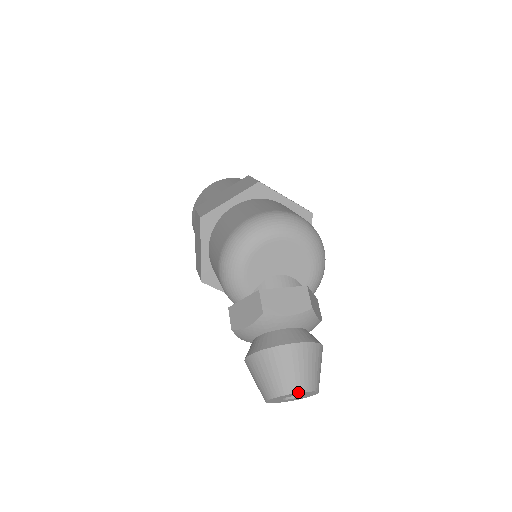
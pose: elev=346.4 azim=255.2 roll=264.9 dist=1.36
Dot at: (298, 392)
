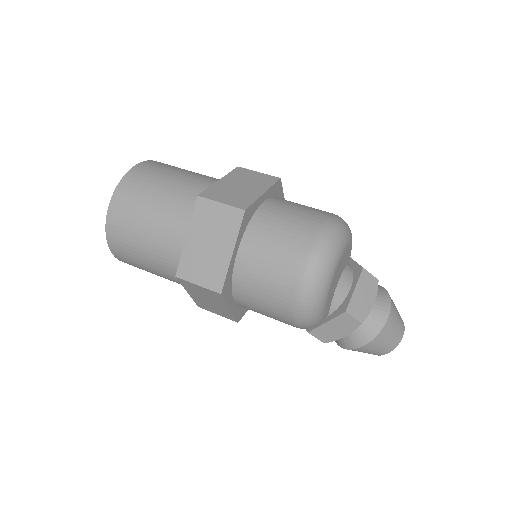
Dot at: occluded
